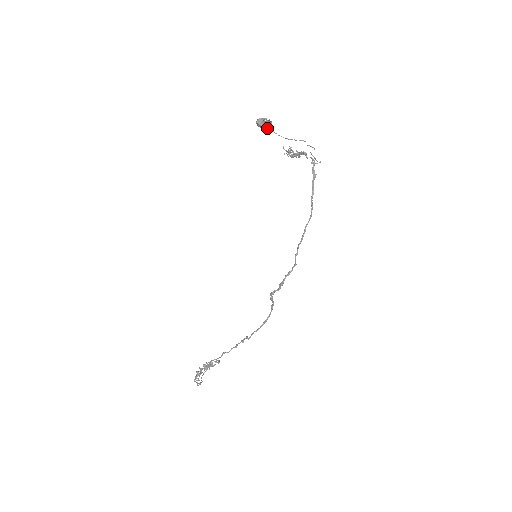
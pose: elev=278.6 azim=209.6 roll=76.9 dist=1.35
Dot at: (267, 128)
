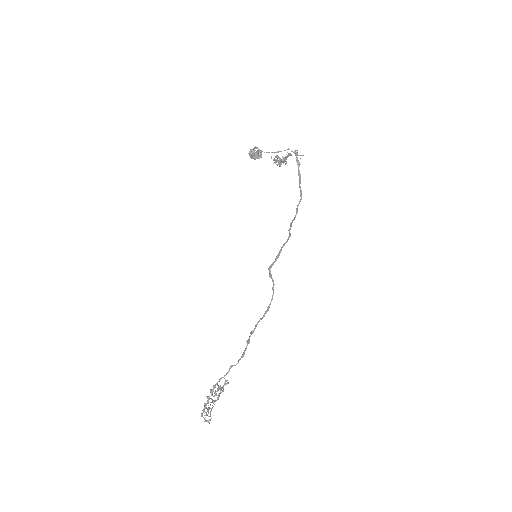
Dot at: (258, 157)
